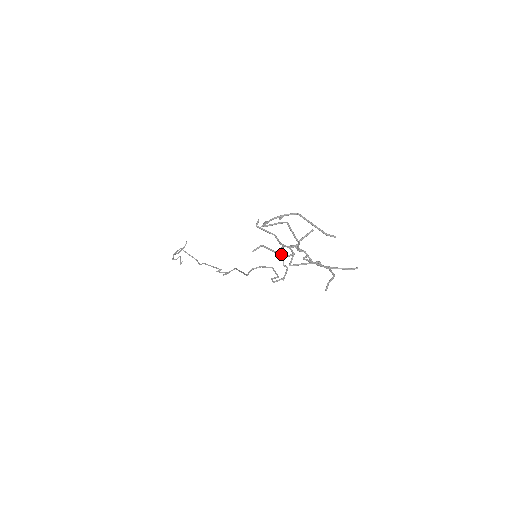
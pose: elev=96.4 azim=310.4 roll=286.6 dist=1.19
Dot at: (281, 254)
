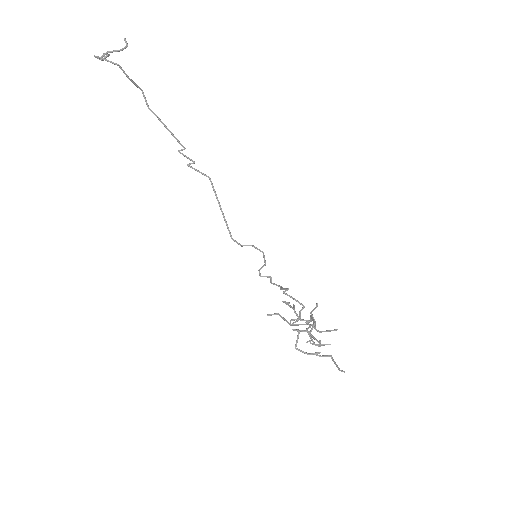
Dot at: occluded
